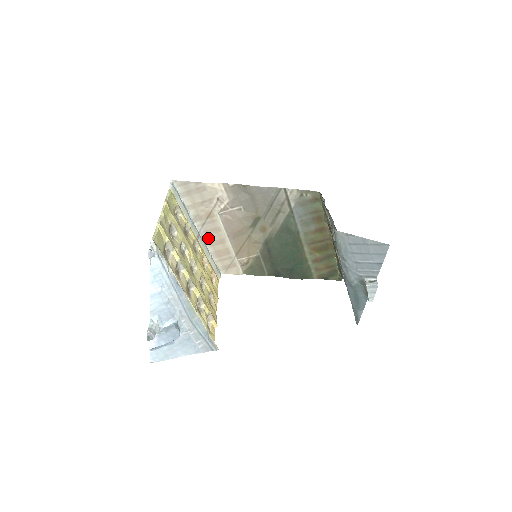
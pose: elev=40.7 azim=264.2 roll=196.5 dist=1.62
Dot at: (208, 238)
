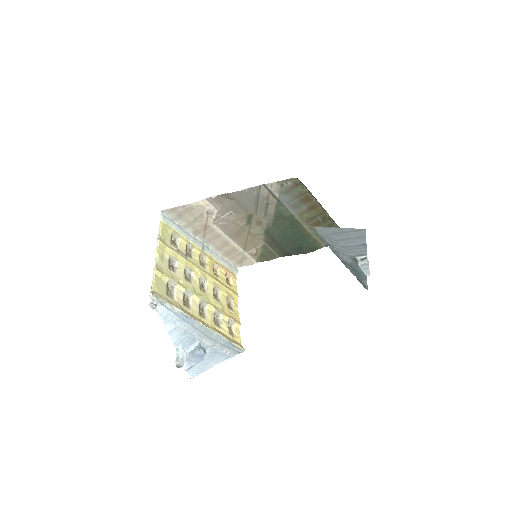
Dot at: (213, 245)
